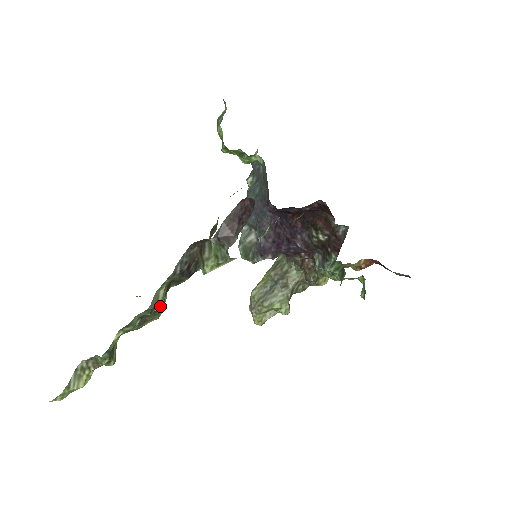
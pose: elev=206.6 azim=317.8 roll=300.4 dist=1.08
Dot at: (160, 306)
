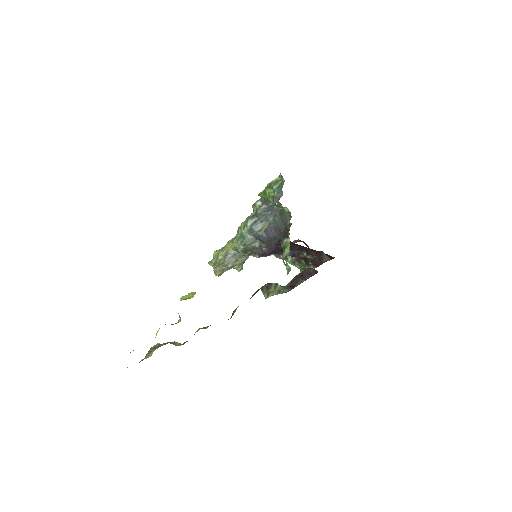
Dot at: (232, 315)
